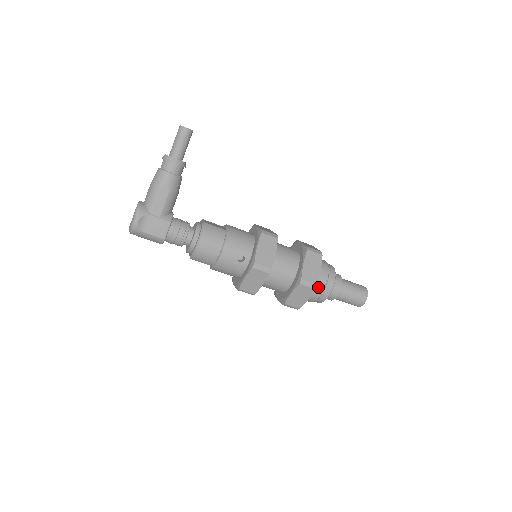
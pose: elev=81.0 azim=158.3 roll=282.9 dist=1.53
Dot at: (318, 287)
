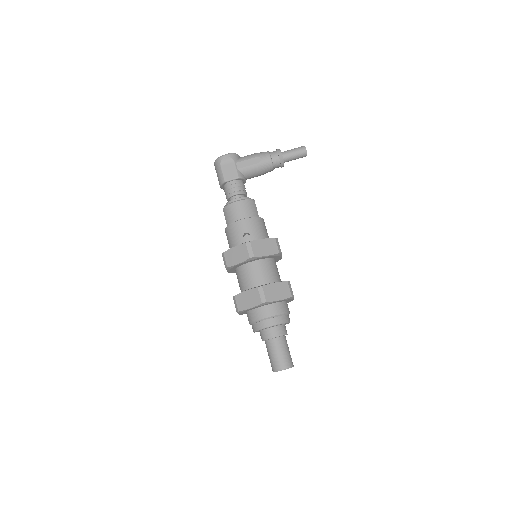
Dot at: (265, 311)
